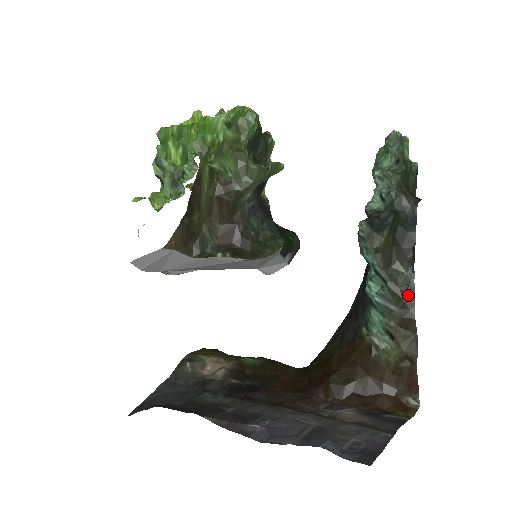
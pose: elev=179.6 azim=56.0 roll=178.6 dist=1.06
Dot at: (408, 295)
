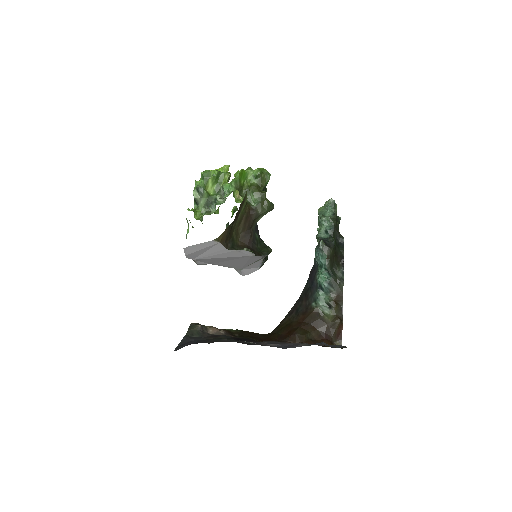
Dot at: (341, 283)
